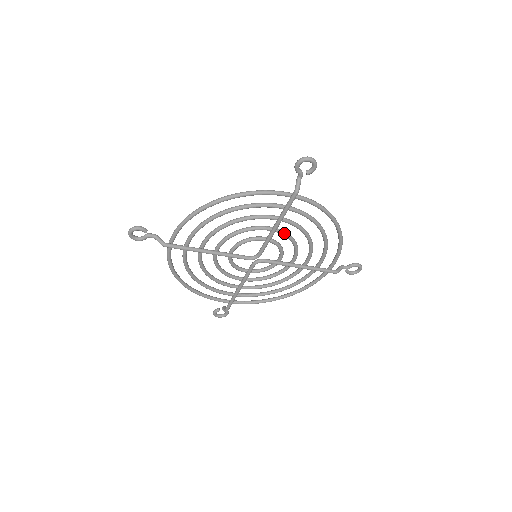
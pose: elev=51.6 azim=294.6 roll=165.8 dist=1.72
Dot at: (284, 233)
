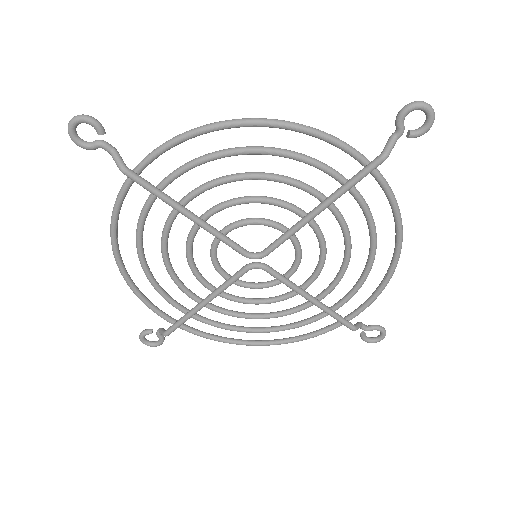
Dot at: (319, 231)
